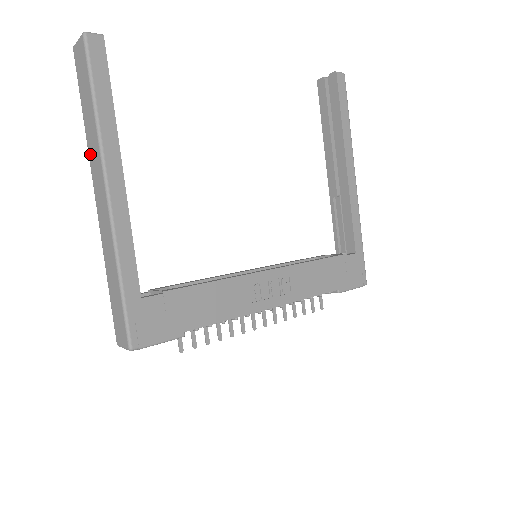
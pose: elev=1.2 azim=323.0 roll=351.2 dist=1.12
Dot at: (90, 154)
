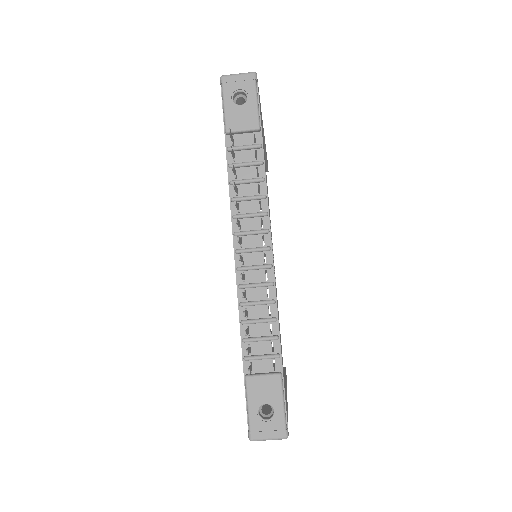
Dot at: occluded
